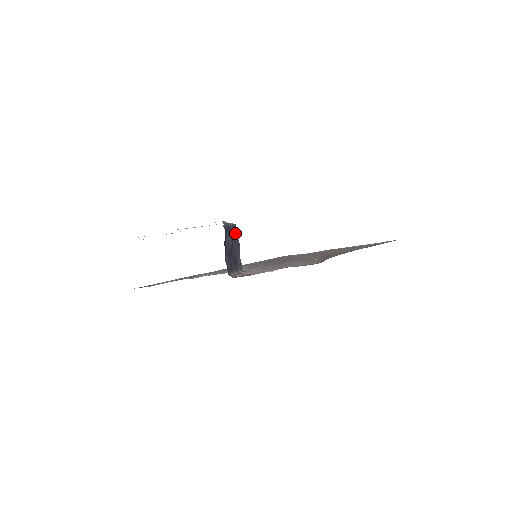
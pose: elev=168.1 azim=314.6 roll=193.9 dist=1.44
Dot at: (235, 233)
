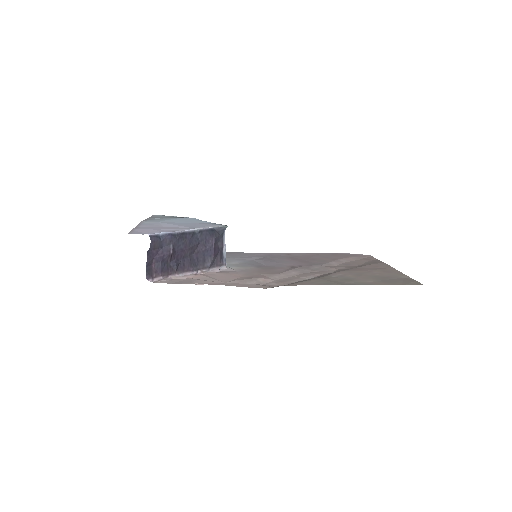
Dot at: (210, 236)
